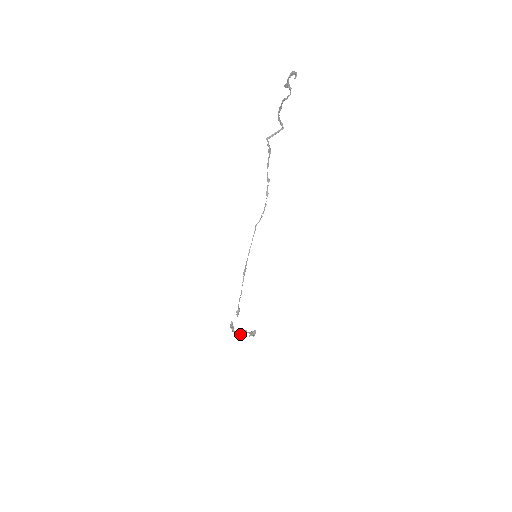
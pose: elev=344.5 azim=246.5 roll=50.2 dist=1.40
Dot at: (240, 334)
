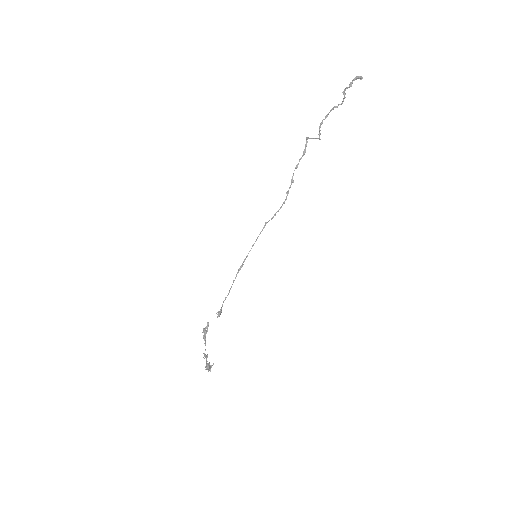
Dot at: occluded
